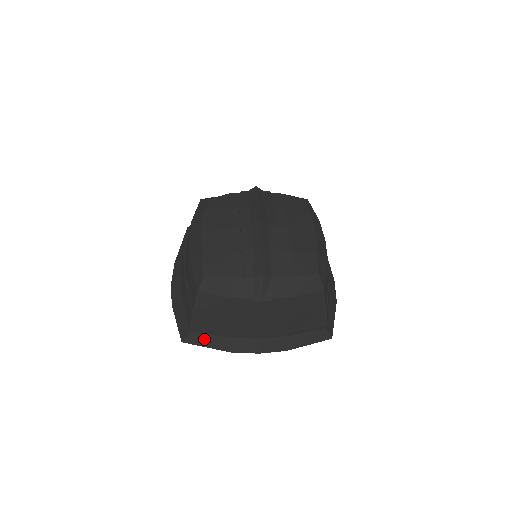
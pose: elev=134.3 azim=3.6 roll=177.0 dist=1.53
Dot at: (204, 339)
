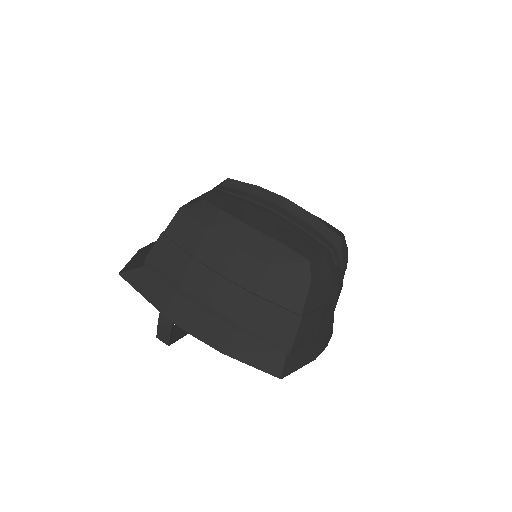
Dot at: (296, 359)
